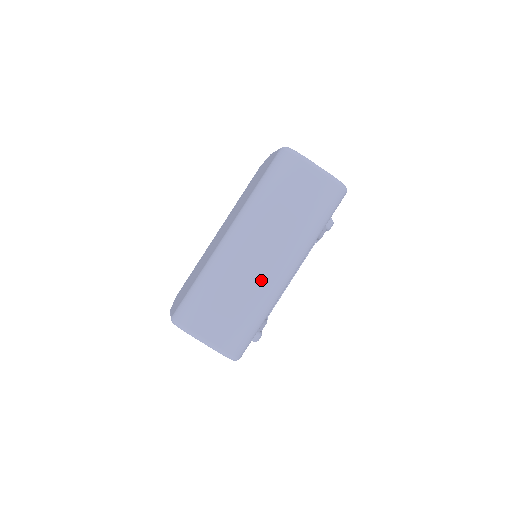
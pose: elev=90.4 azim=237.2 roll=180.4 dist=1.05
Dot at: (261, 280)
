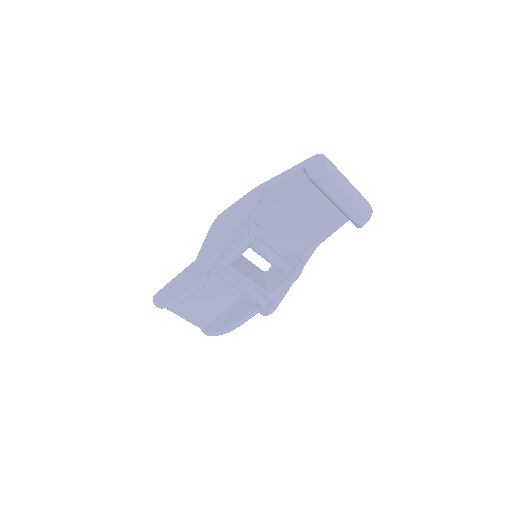
Dot at: (347, 181)
